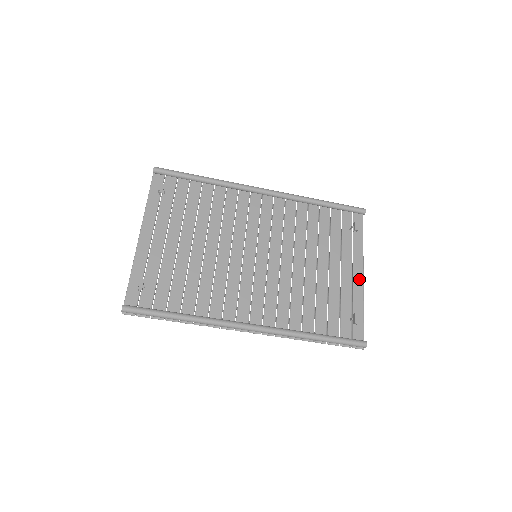
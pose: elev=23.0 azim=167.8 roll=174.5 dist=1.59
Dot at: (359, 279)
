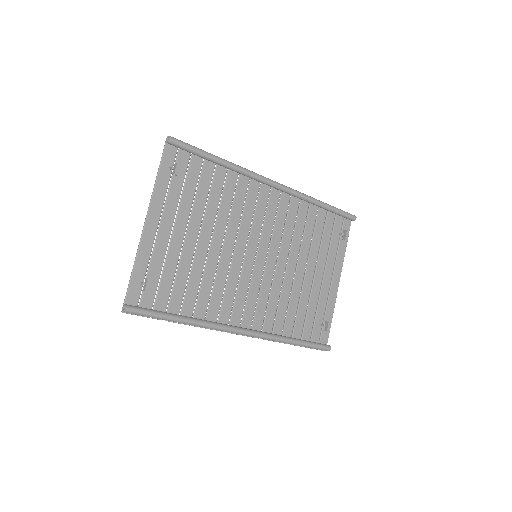
Dot at: (335, 286)
